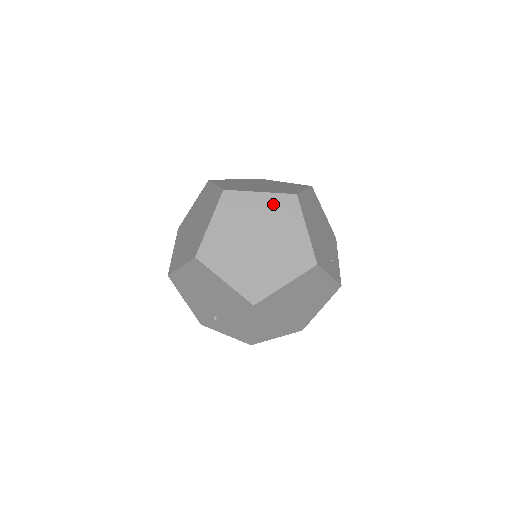
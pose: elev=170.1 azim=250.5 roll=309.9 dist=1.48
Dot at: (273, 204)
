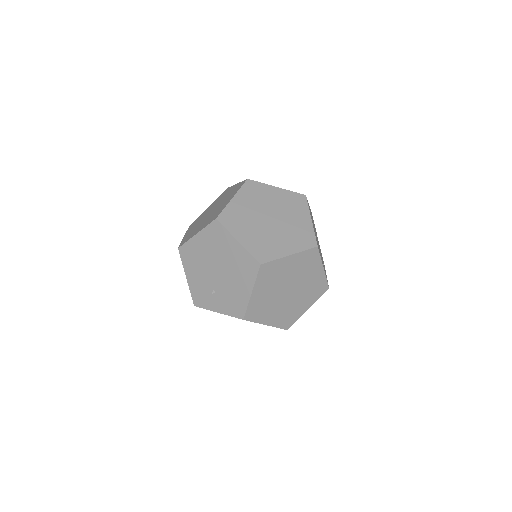
Dot at: (286, 197)
